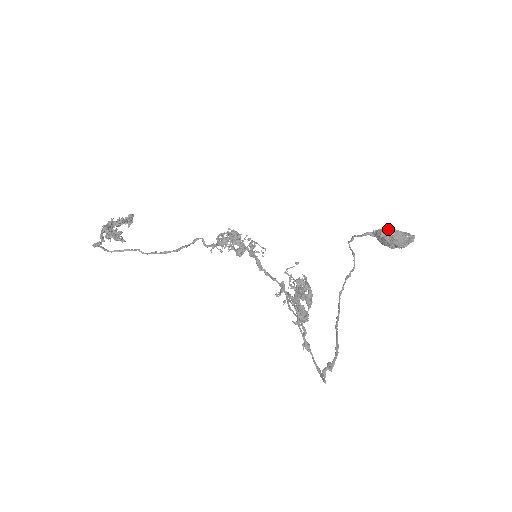
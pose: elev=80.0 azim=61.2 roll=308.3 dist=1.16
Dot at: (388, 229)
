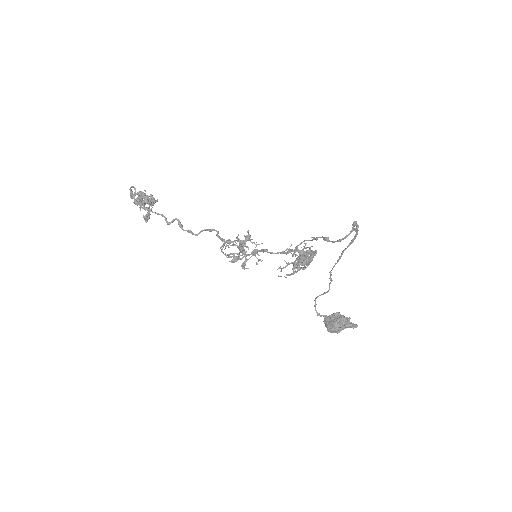
Dot at: occluded
